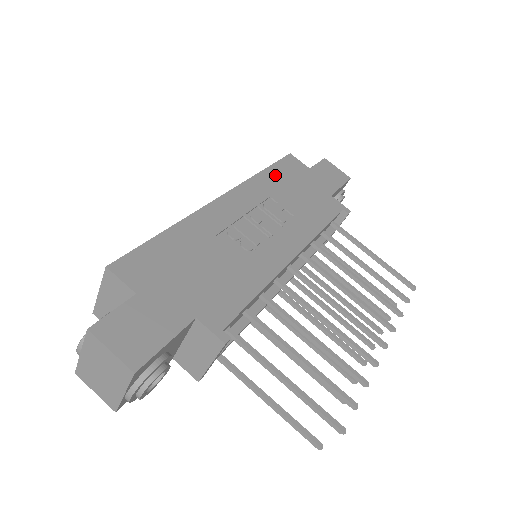
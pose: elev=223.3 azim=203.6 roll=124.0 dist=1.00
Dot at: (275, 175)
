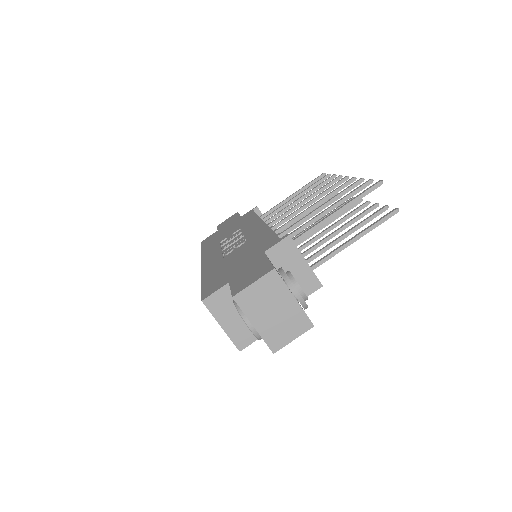
Dot at: (209, 244)
